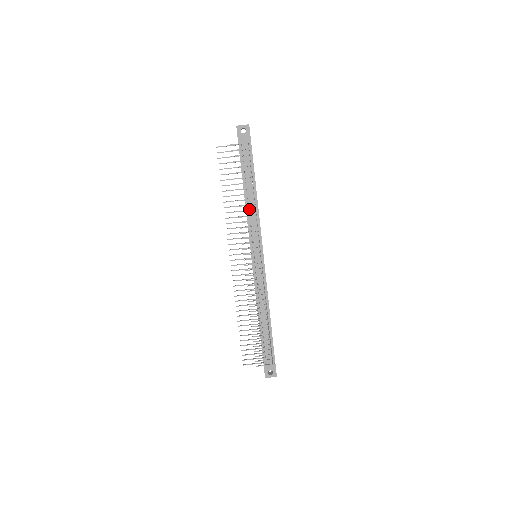
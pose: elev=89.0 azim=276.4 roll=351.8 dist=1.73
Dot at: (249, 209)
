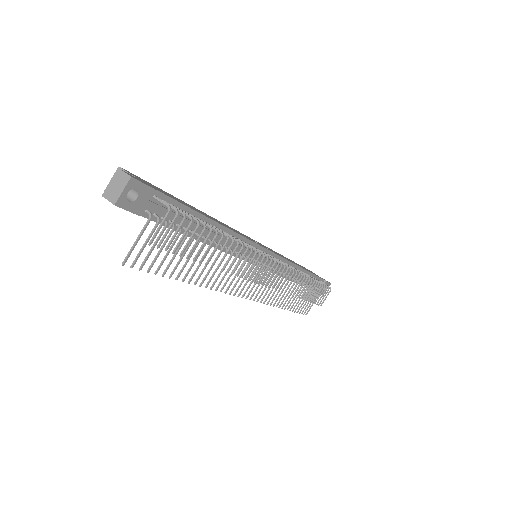
Dot at: occluded
